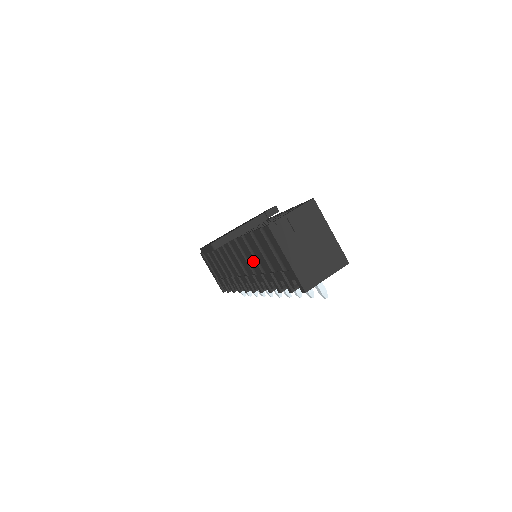
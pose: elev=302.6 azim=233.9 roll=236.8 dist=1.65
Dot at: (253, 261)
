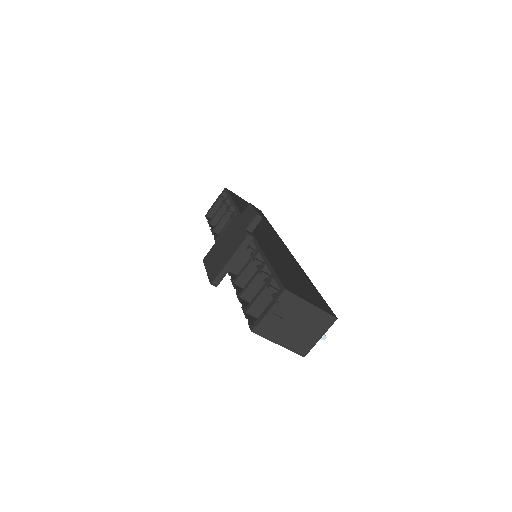
Dot at: occluded
